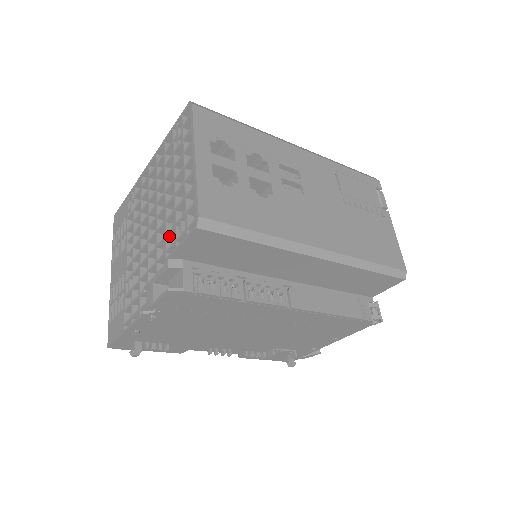
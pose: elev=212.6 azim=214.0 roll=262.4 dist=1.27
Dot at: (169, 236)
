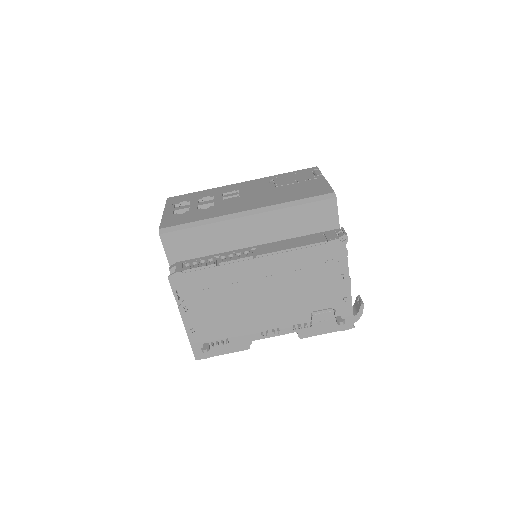
Dot at: occluded
